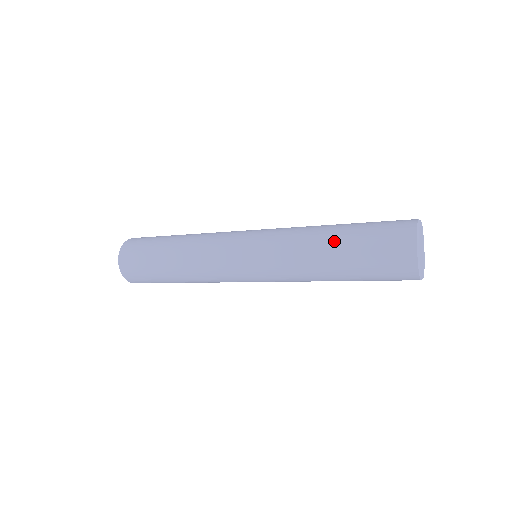
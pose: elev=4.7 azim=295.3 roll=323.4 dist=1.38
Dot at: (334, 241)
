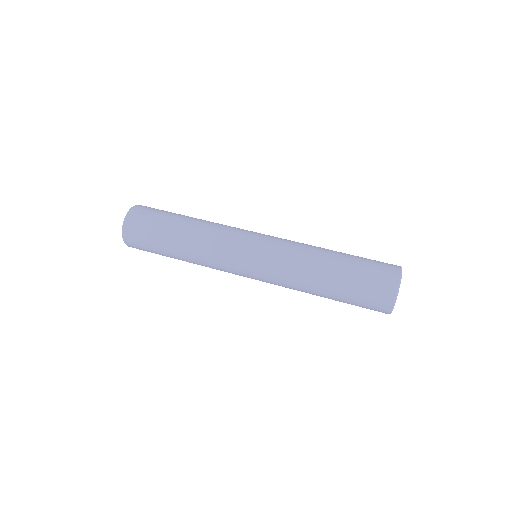
Dot at: occluded
